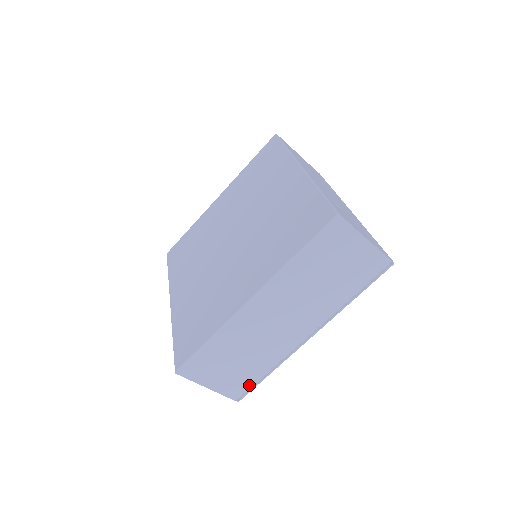
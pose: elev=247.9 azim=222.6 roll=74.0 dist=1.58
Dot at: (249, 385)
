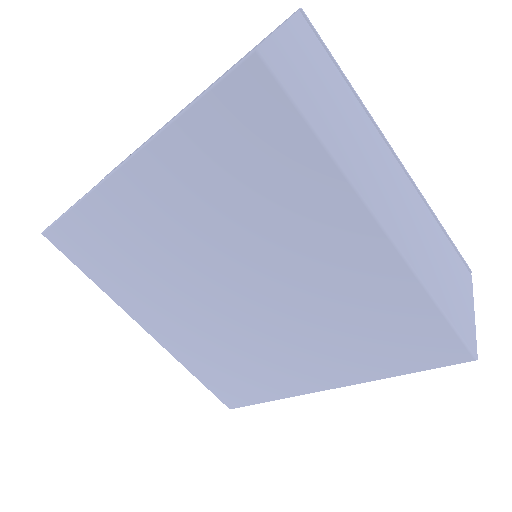
Dot at: occluded
